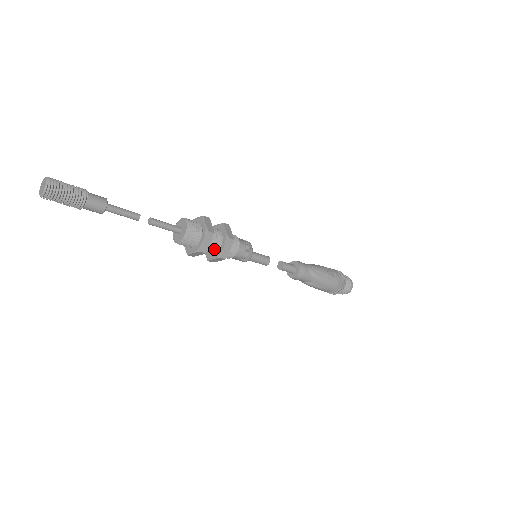
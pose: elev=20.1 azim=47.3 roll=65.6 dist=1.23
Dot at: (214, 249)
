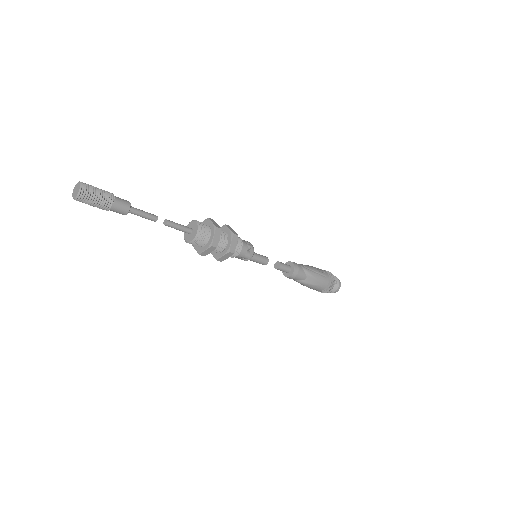
Dot at: (222, 246)
